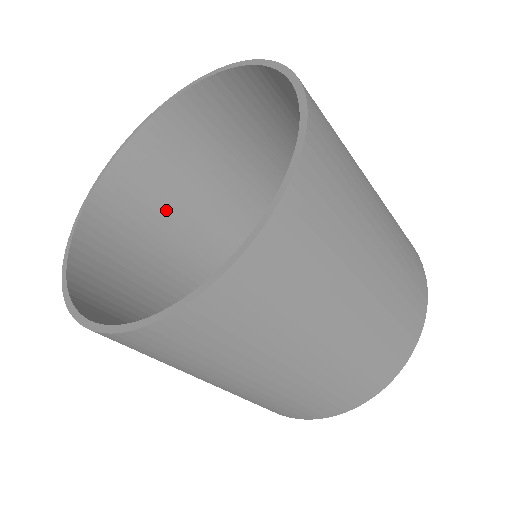
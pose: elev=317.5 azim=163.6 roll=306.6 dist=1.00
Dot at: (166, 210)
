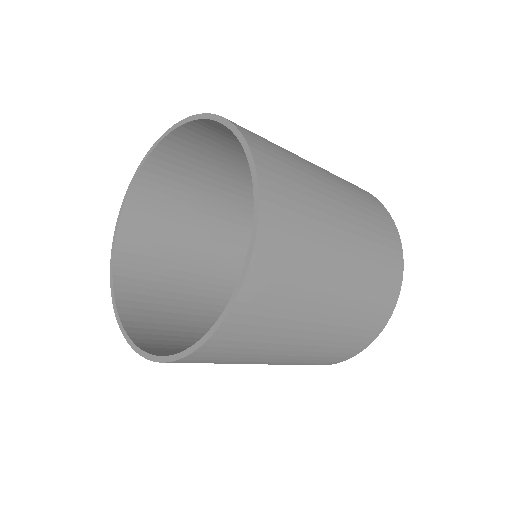
Dot at: (195, 188)
